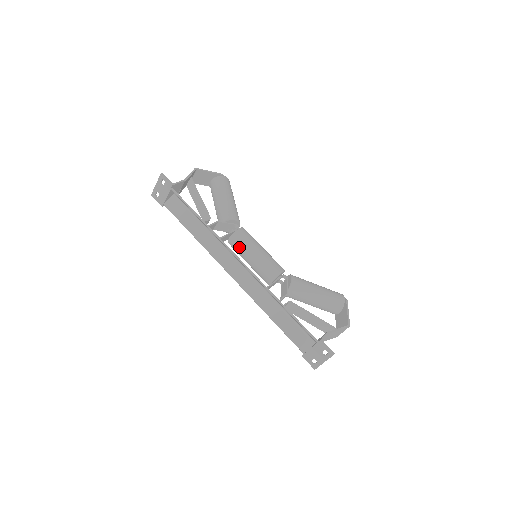
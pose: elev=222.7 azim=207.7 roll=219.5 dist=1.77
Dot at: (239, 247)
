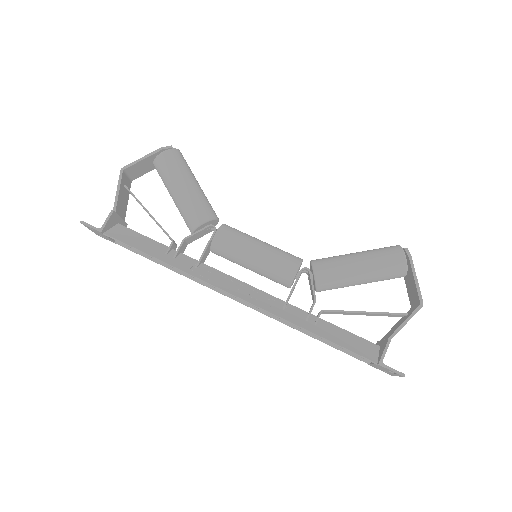
Dot at: (228, 259)
